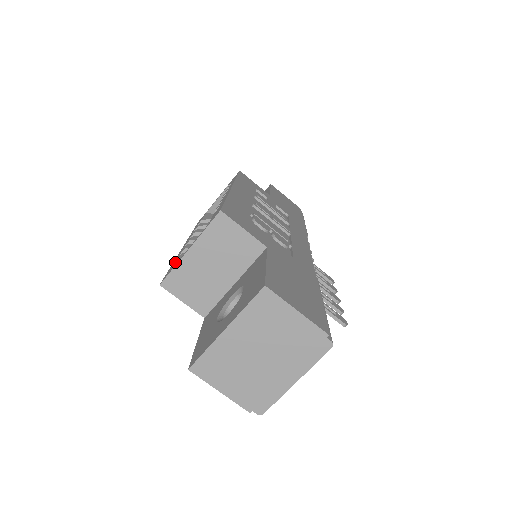
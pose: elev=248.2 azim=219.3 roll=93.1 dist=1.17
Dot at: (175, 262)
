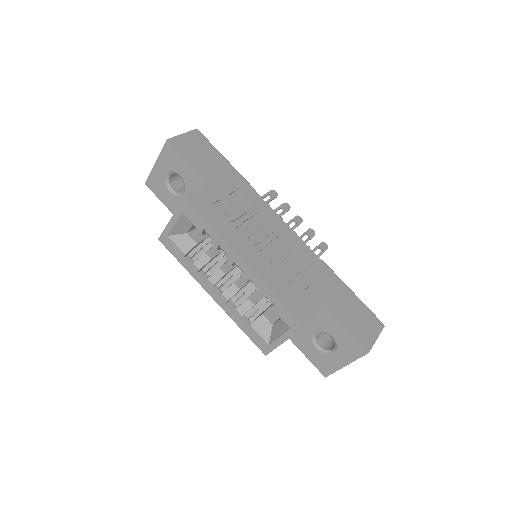
Dot at: (257, 336)
